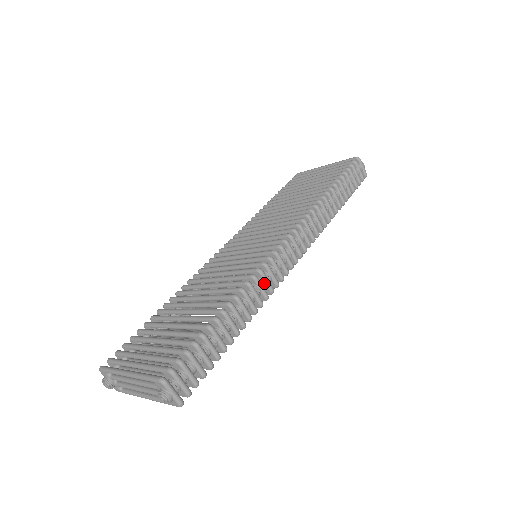
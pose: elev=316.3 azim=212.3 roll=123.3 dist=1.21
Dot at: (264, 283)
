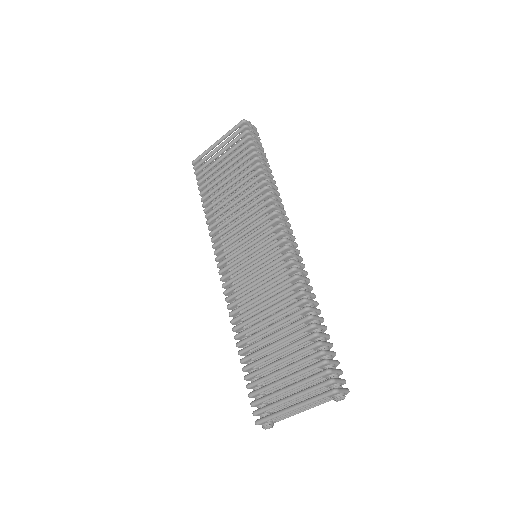
Dot at: (302, 274)
